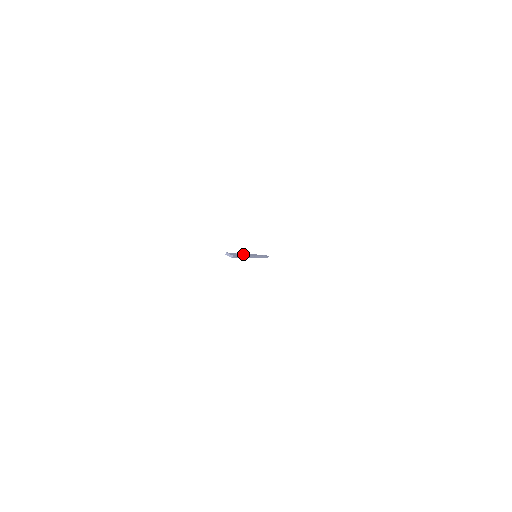
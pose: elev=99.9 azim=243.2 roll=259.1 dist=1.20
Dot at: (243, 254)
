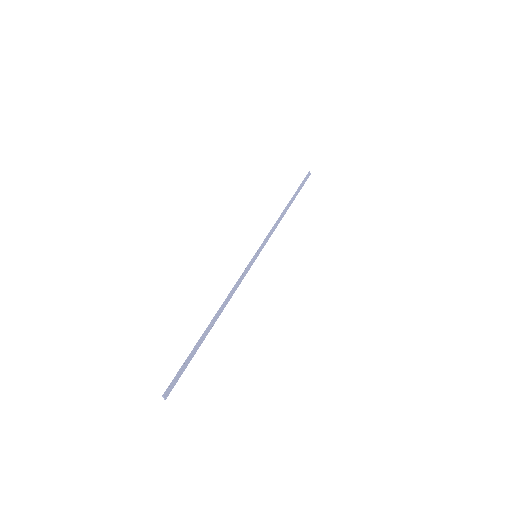
Dot at: (209, 328)
